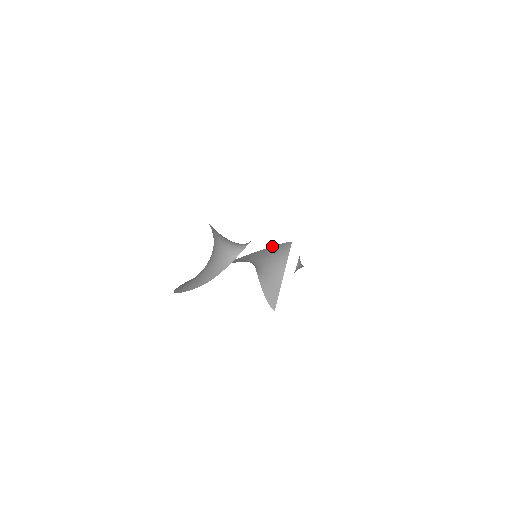
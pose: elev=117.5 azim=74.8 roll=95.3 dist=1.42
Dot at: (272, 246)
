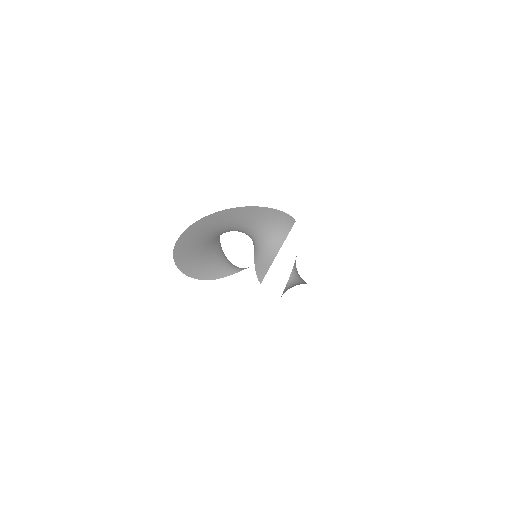
Dot at: (276, 209)
